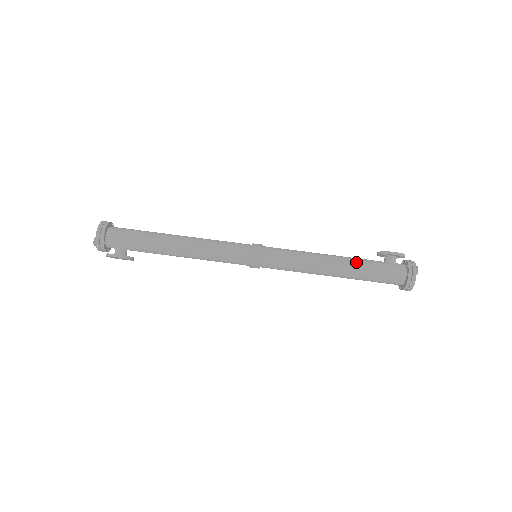
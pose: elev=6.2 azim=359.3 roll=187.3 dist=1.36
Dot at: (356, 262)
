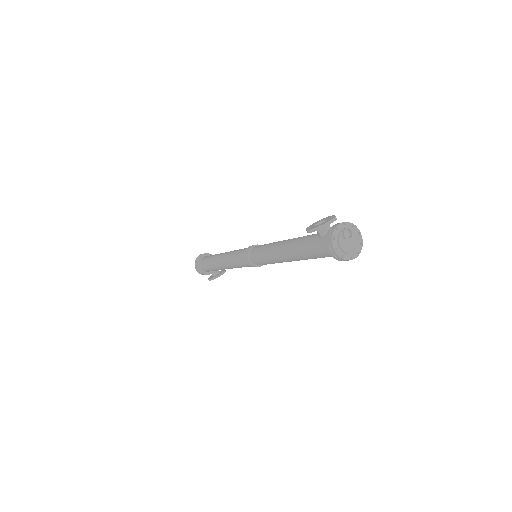
Dot at: (296, 247)
